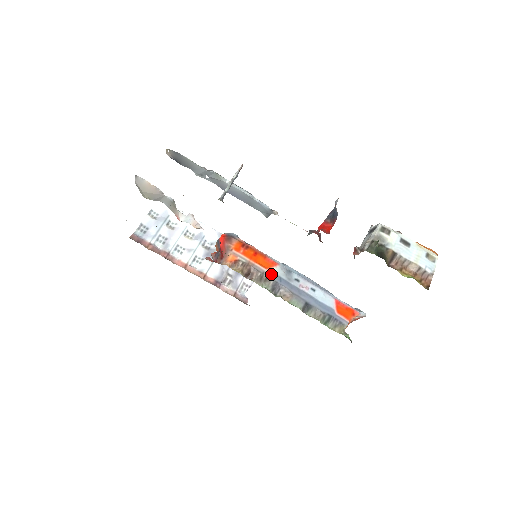
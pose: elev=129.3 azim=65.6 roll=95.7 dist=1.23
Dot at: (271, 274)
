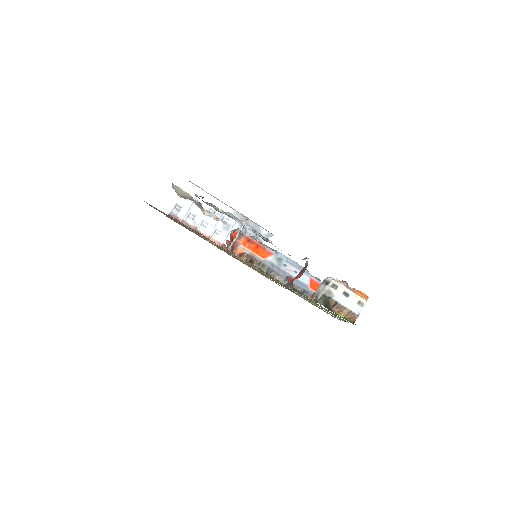
Dot at: (267, 262)
